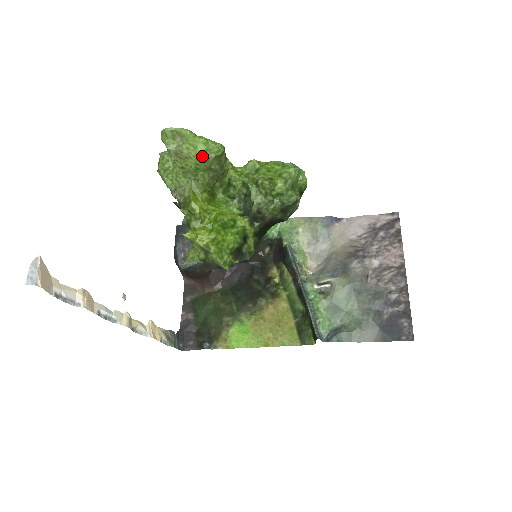
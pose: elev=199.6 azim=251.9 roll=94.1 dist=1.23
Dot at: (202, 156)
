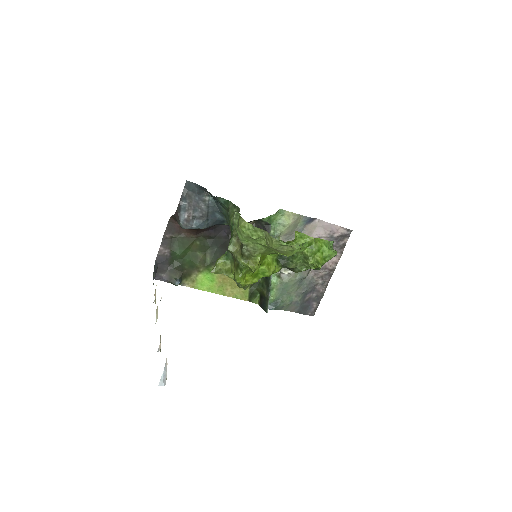
Dot at: occluded
